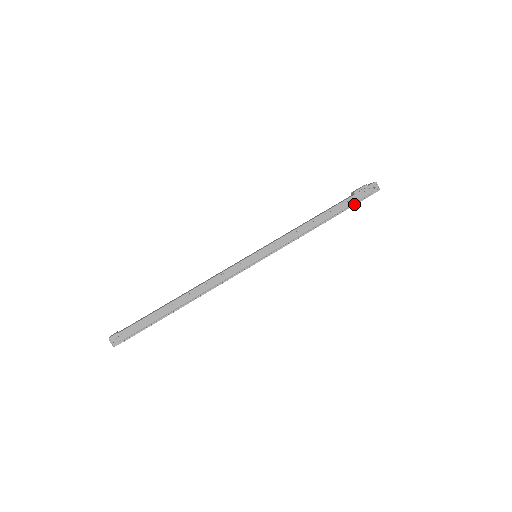
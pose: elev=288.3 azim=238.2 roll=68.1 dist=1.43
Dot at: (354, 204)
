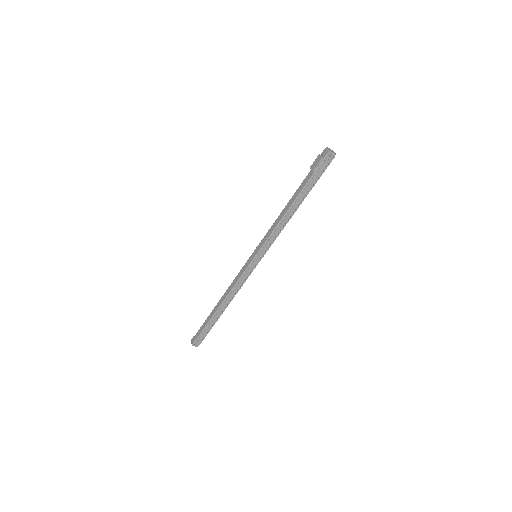
Dot at: (317, 180)
